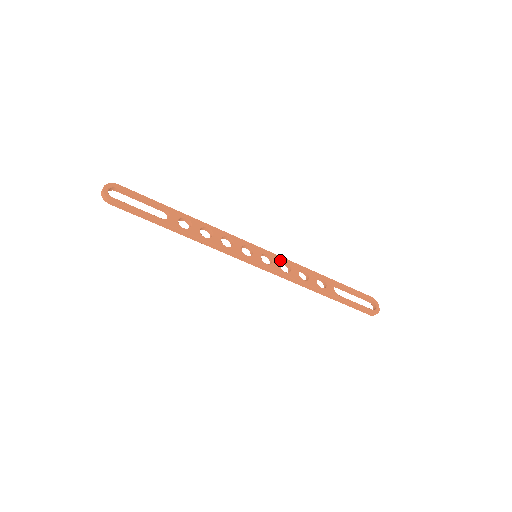
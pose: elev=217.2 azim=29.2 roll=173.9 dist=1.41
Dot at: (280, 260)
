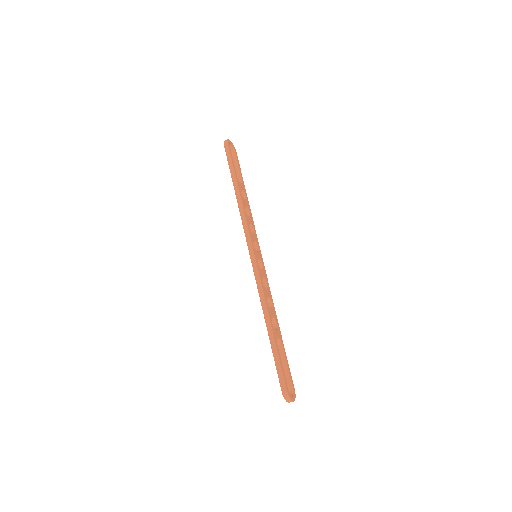
Dot at: (266, 278)
